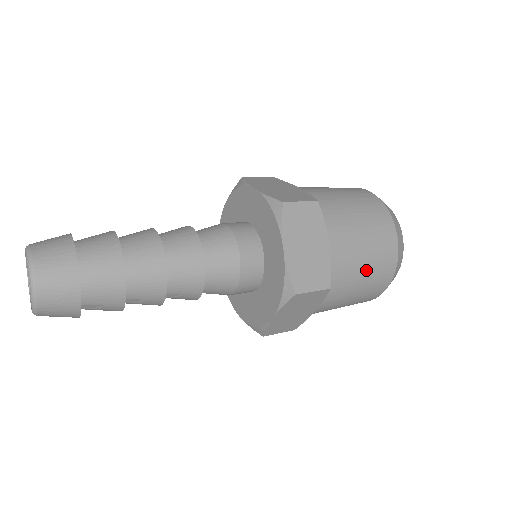
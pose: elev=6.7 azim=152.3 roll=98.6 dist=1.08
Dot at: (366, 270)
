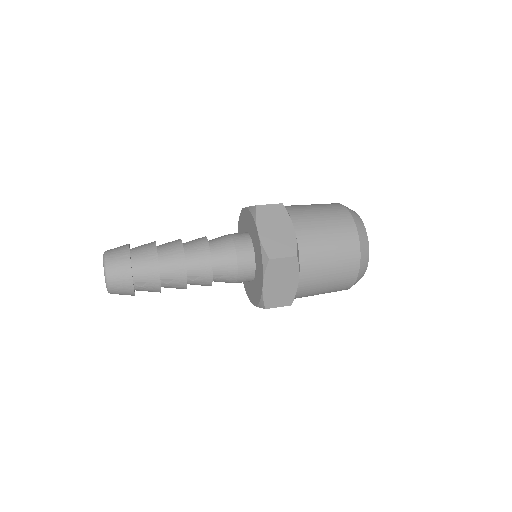
Dot at: (331, 247)
